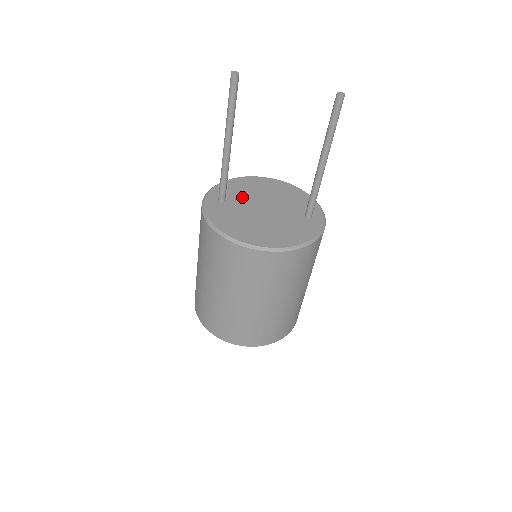
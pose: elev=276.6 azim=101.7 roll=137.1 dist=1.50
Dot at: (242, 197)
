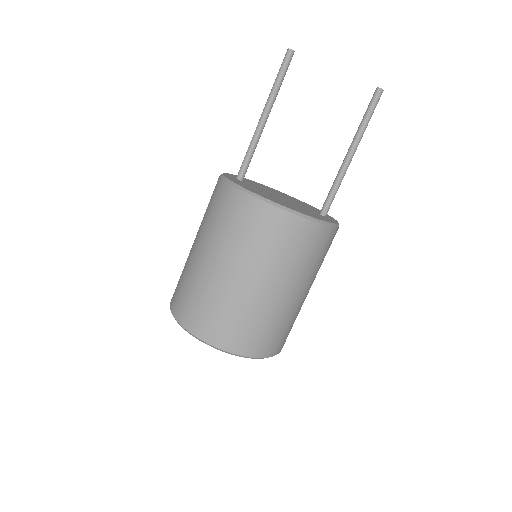
Dot at: (258, 186)
